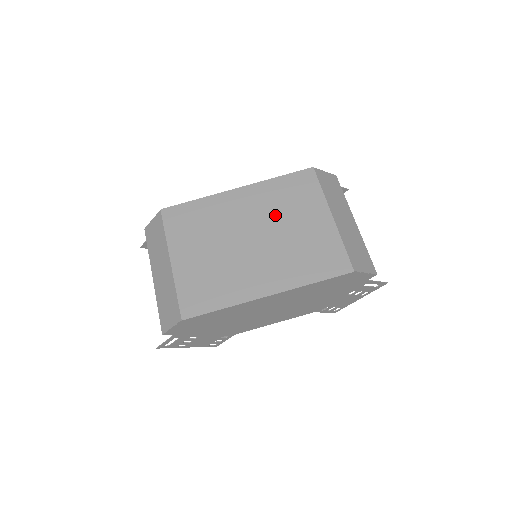
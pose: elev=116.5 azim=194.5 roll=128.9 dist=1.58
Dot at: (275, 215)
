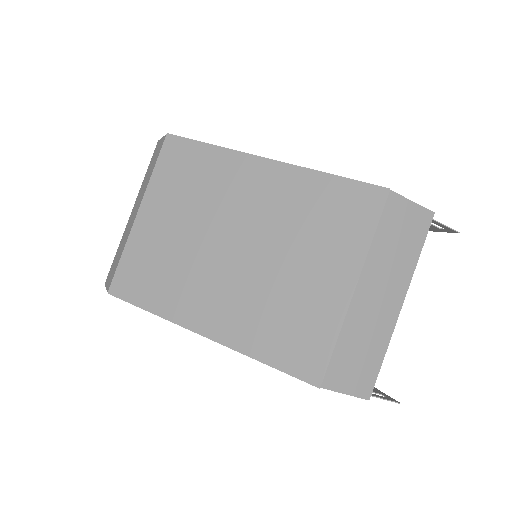
Dot at: (284, 232)
